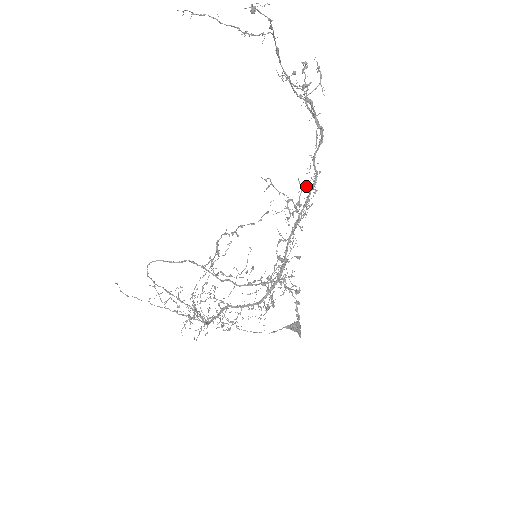
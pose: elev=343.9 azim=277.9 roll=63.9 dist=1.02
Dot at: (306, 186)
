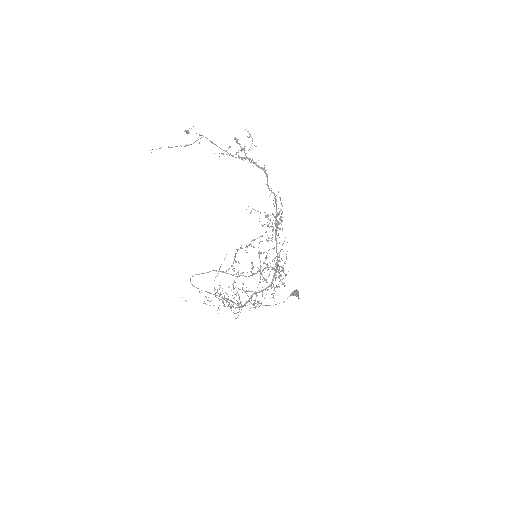
Dot at: (273, 203)
